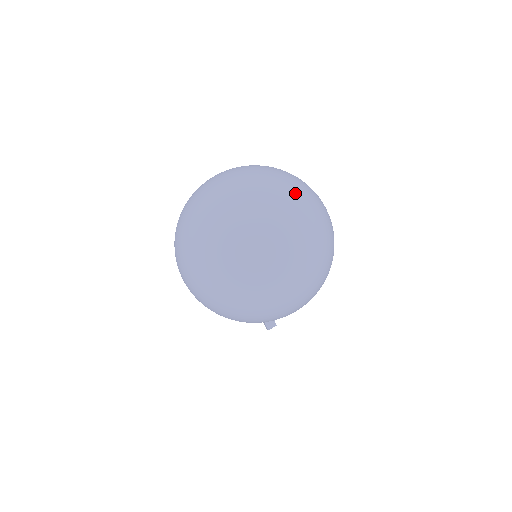
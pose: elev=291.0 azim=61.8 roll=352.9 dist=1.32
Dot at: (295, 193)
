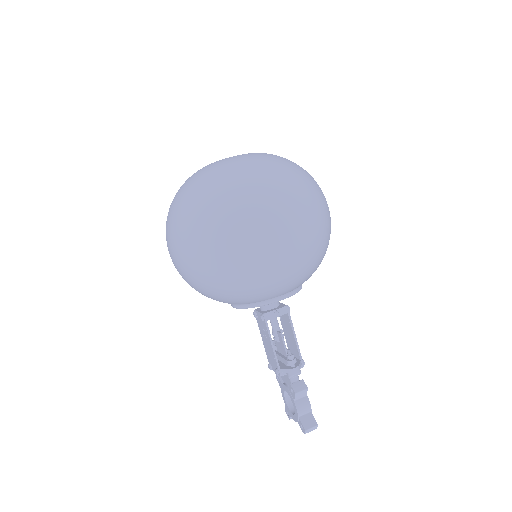
Dot at: occluded
